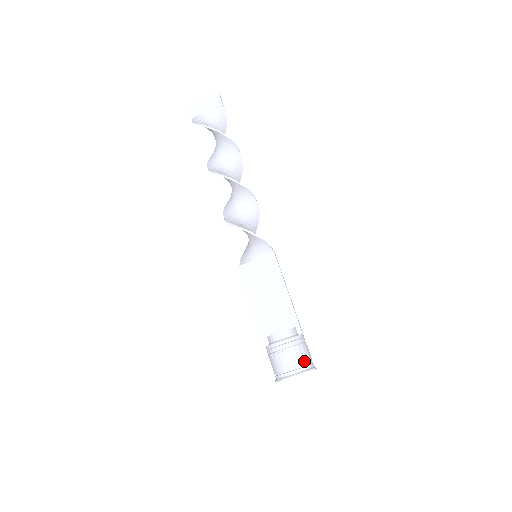
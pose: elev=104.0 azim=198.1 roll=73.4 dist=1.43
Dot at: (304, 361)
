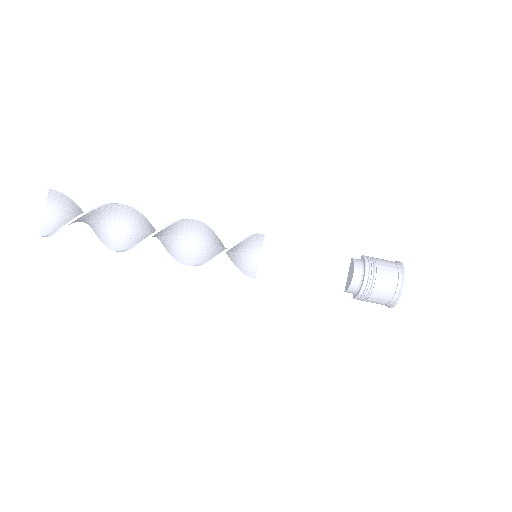
Dot at: (392, 267)
